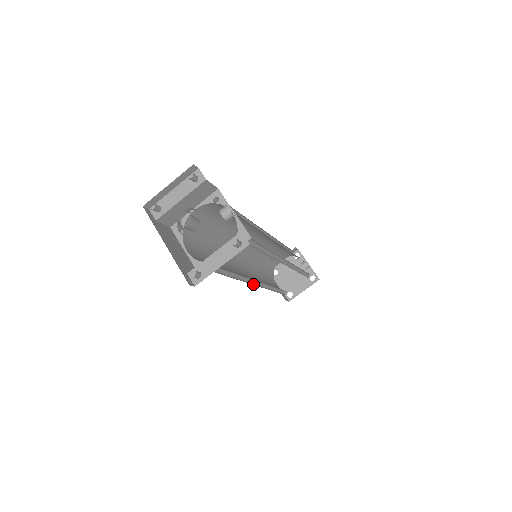
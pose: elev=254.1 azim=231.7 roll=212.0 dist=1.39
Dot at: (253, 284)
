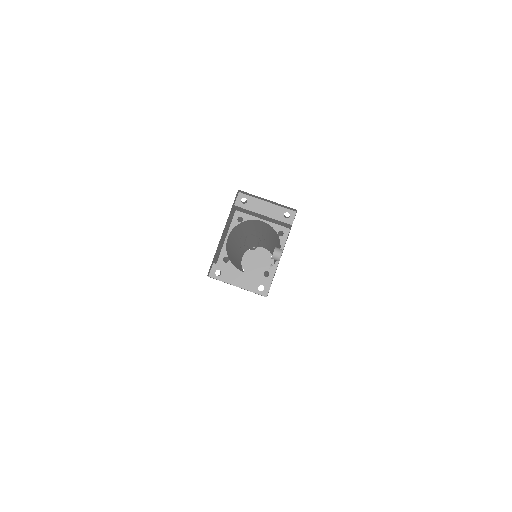
Dot at: occluded
